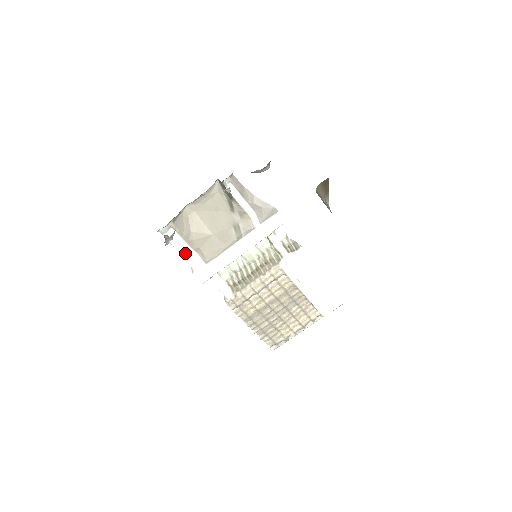
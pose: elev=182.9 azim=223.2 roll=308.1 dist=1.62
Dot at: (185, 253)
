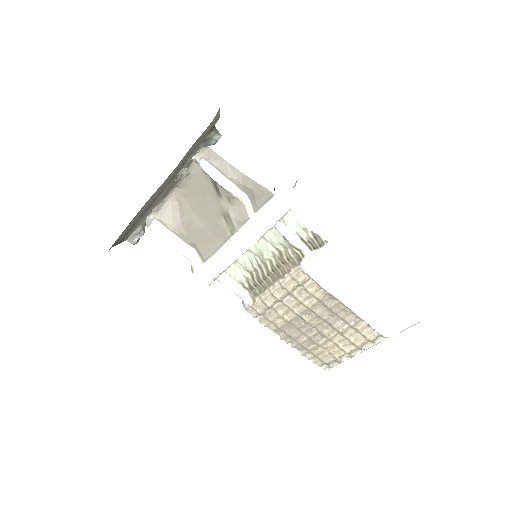
Dot at: (179, 249)
